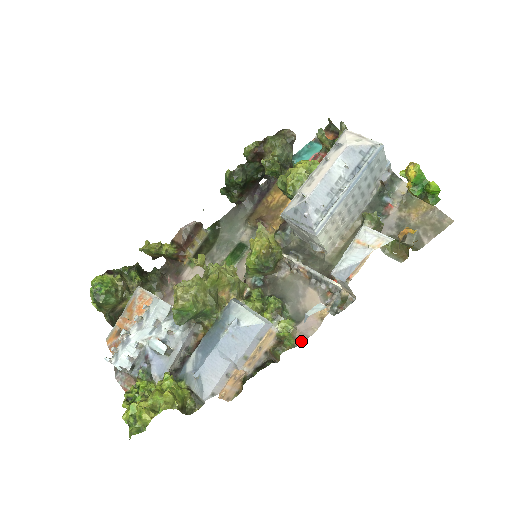
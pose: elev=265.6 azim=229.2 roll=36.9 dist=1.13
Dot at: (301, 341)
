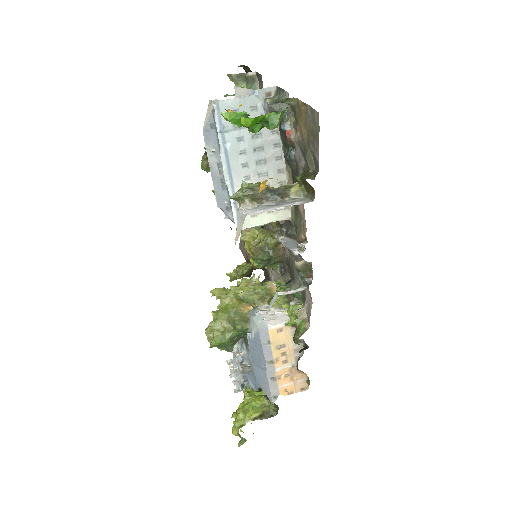
Dot at: (309, 321)
